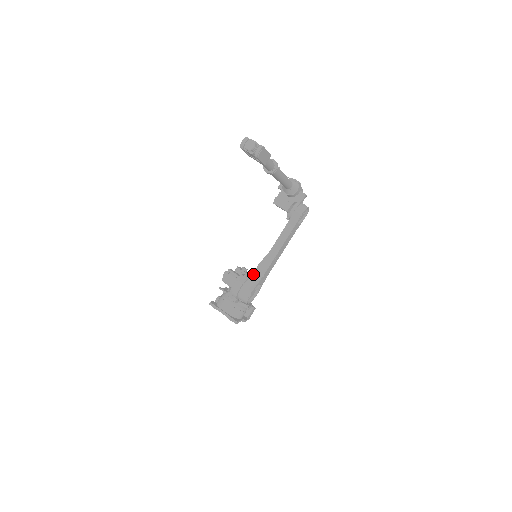
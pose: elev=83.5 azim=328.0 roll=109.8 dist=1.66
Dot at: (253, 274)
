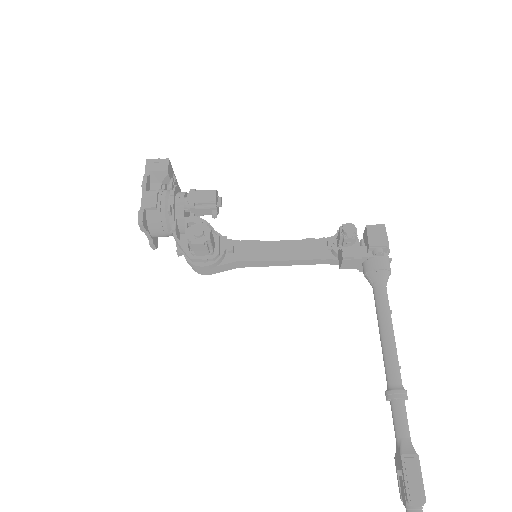
Dot at: (232, 263)
